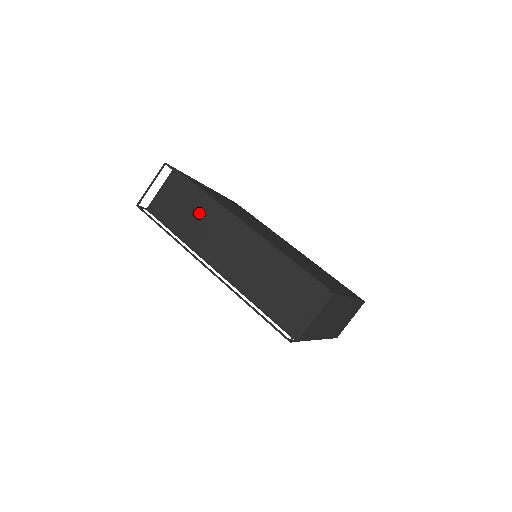
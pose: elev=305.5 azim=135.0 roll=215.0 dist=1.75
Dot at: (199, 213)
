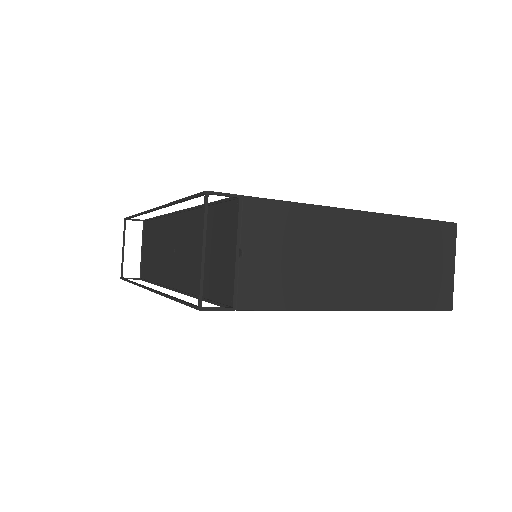
Dot at: (157, 242)
